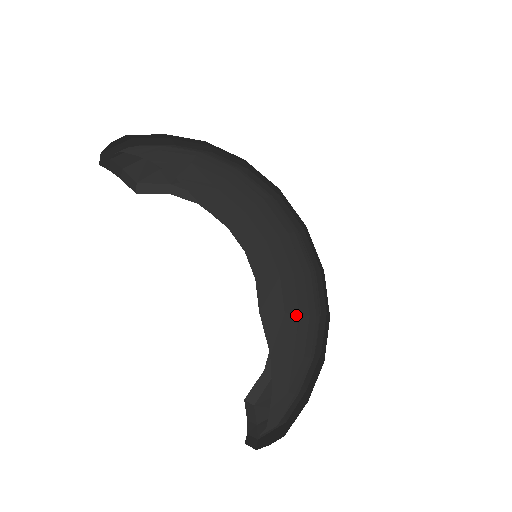
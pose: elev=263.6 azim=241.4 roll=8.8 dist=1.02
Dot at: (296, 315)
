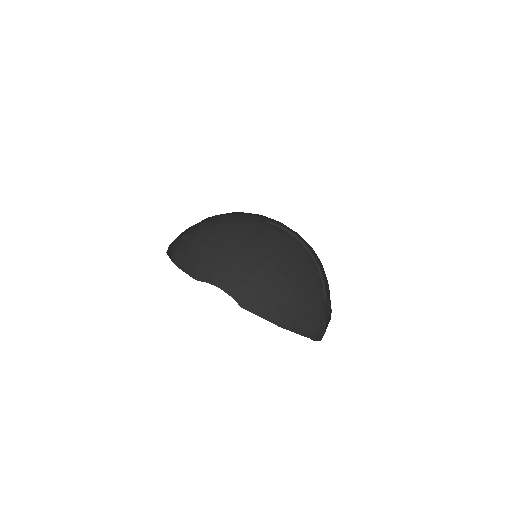
Dot at: (264, 293)
